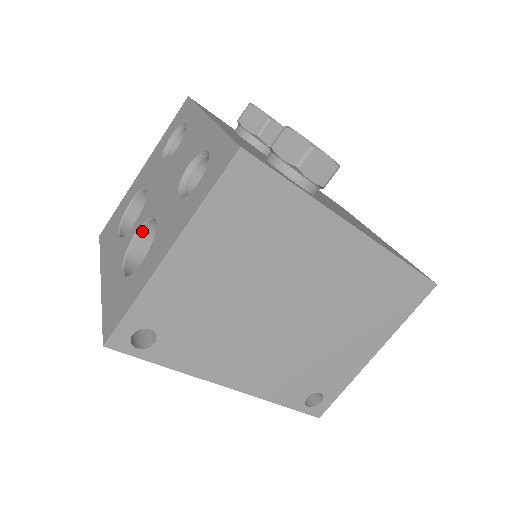
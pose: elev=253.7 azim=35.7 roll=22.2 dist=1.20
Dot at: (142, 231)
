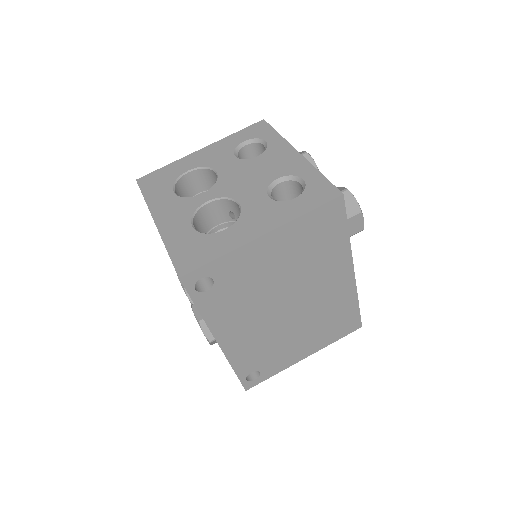
Dot at: (212, 203)
